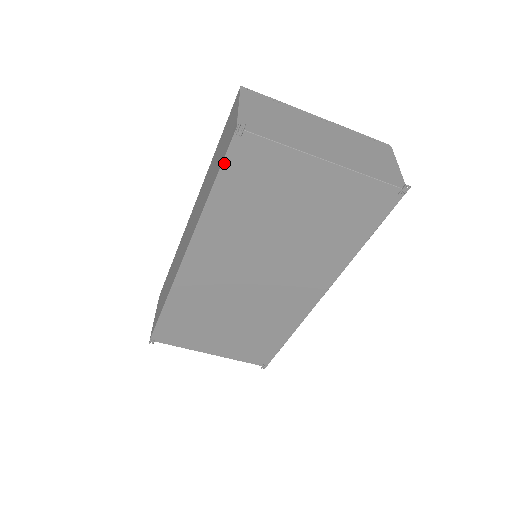
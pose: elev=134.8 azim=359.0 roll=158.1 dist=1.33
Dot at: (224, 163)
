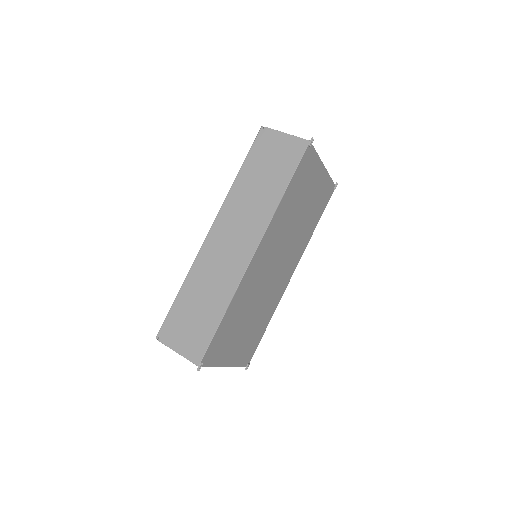
Dot at: (299, 165)
